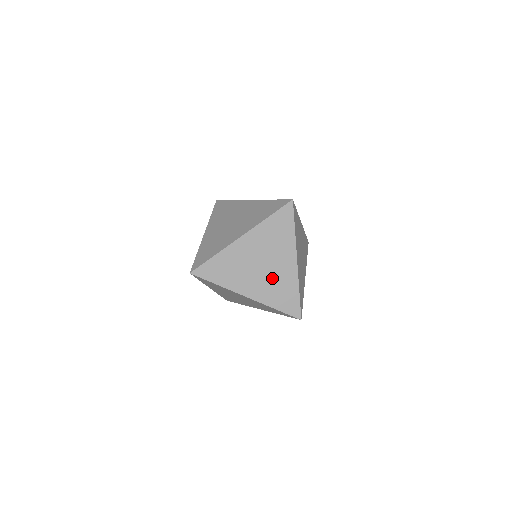
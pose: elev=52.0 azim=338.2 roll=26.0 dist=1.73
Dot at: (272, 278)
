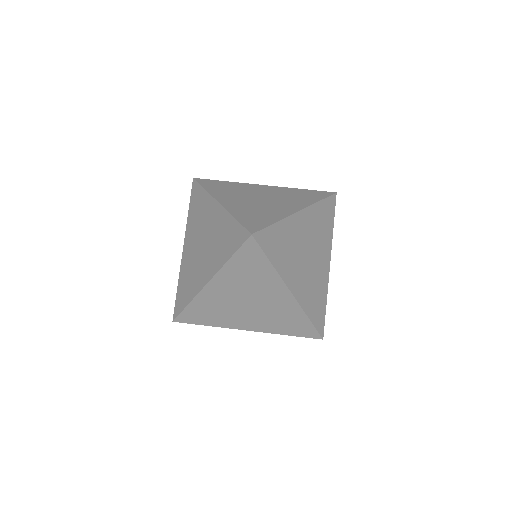
Dot at: (260, 206)
